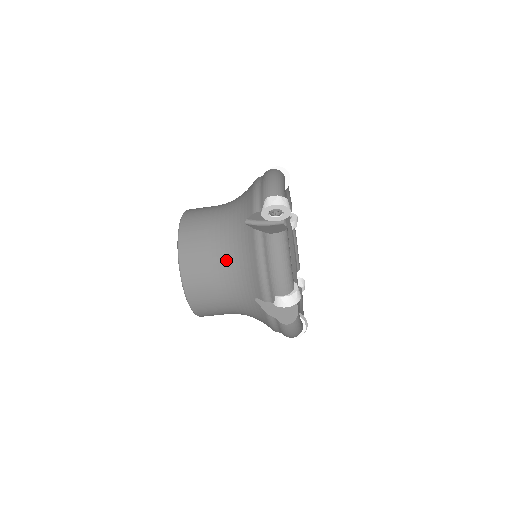
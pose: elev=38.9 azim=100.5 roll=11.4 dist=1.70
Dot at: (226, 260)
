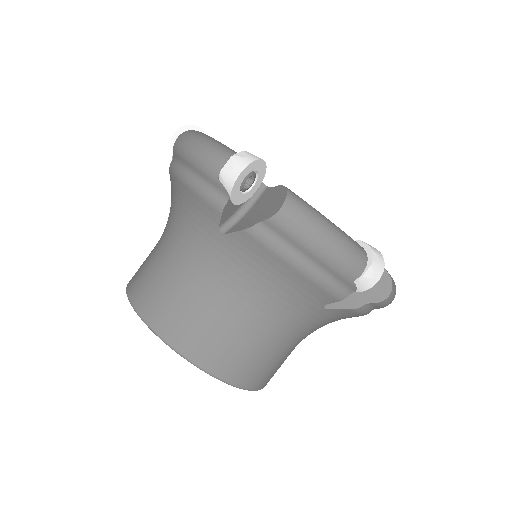
Dot at: (171, 238)
